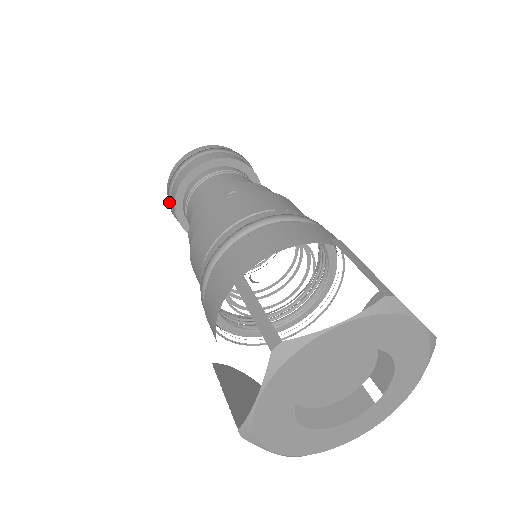
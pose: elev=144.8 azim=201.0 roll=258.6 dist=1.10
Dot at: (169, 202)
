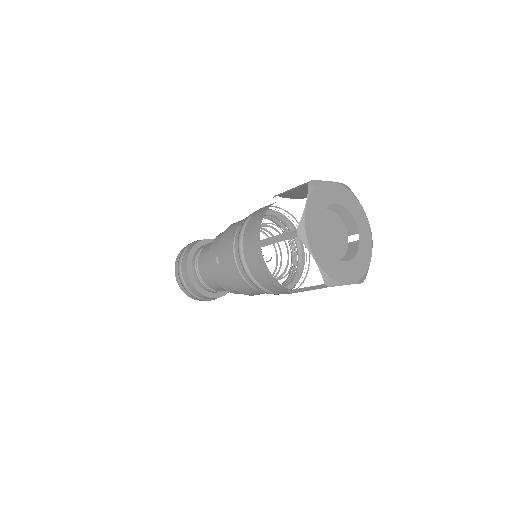
Dot at: (178, 269)
